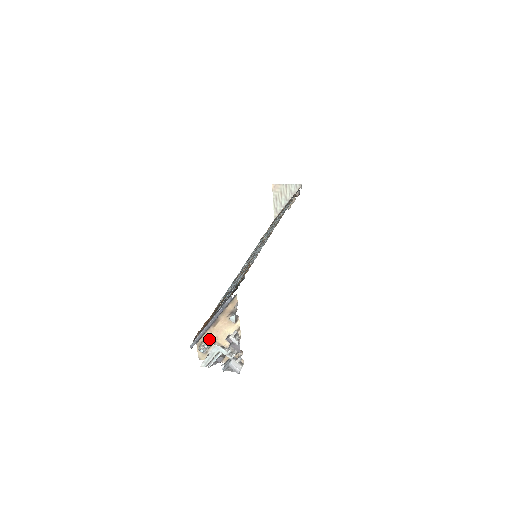
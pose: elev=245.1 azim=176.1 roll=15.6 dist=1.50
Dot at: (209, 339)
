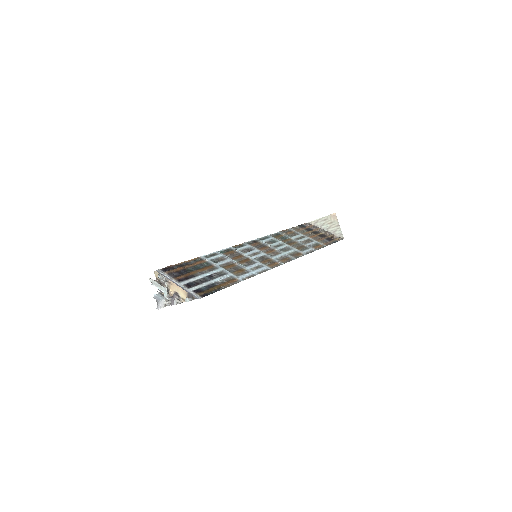
Dot at: occluded
